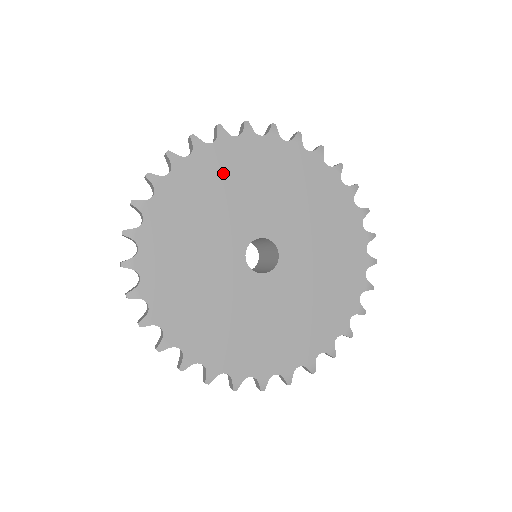
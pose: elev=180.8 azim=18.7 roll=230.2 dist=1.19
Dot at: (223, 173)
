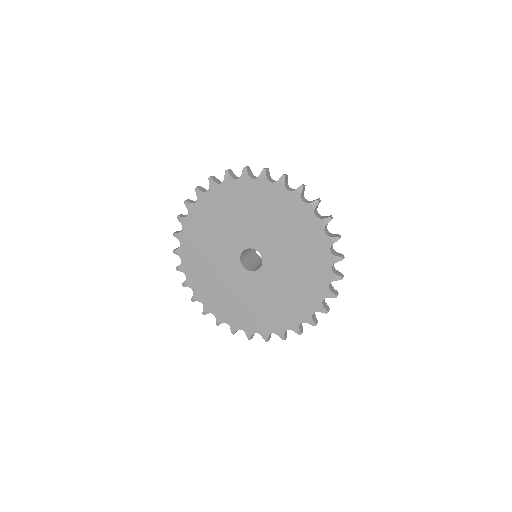
Dot at: (199, 238)
